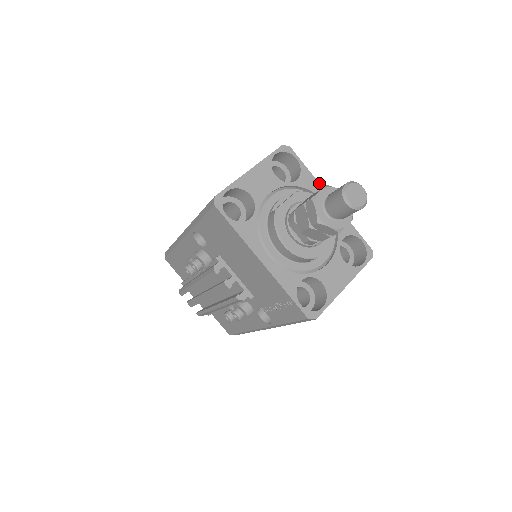
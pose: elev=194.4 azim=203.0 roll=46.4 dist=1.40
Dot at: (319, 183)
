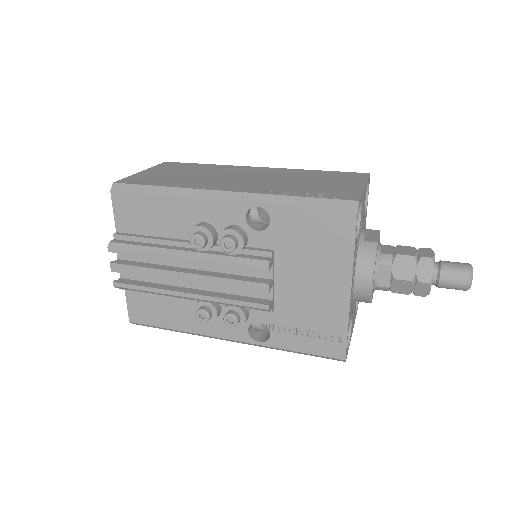
Dot at: occluded
